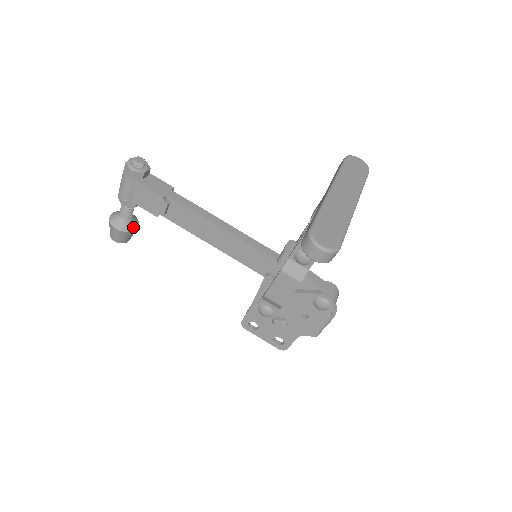
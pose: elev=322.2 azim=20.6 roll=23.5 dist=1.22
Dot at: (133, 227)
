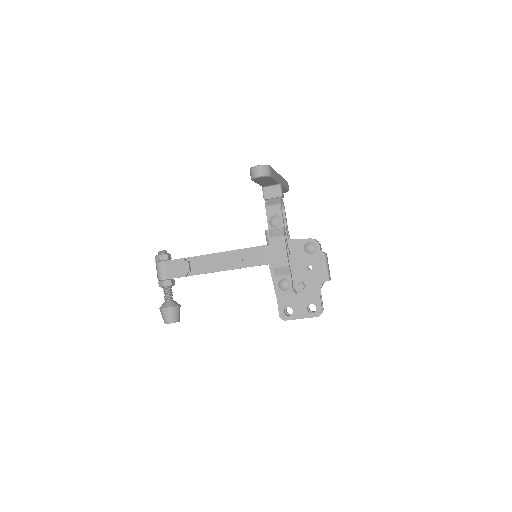
Dot at: (177, 304)
